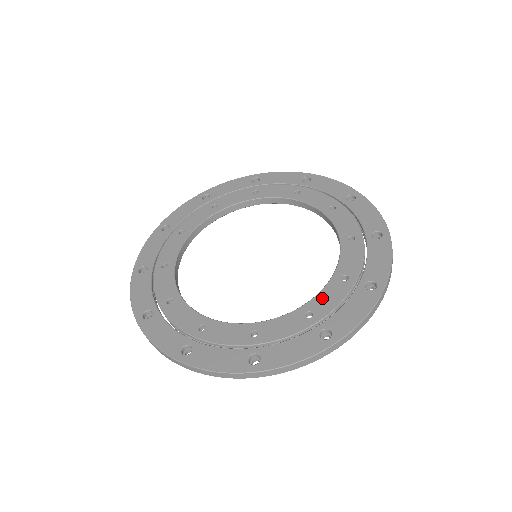
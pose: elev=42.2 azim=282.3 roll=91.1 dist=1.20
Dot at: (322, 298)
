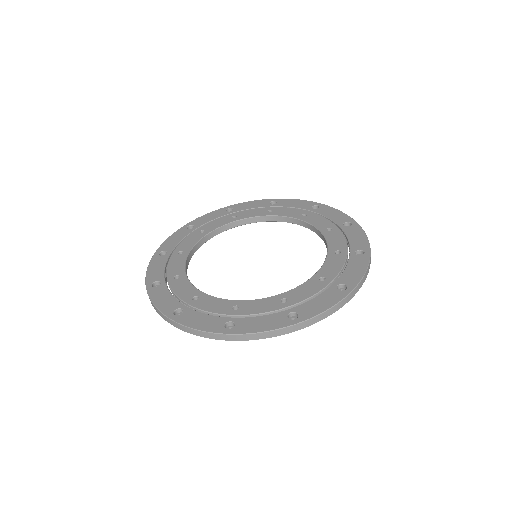
Dot at: (299, 290)
